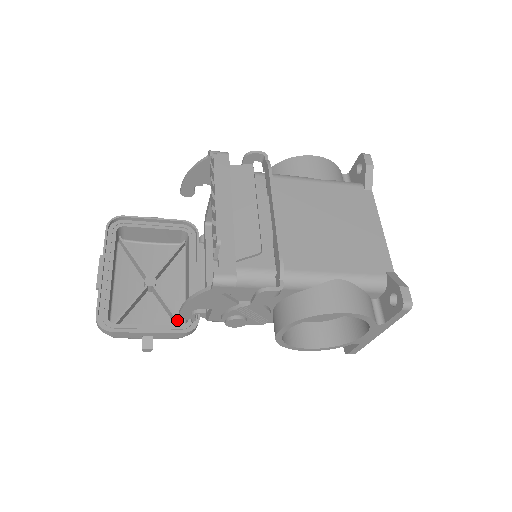
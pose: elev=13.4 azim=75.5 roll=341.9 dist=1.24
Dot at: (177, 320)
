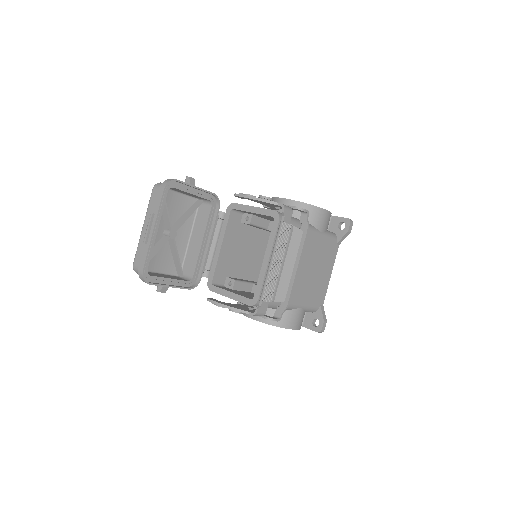
Dot at: (181, 269)
